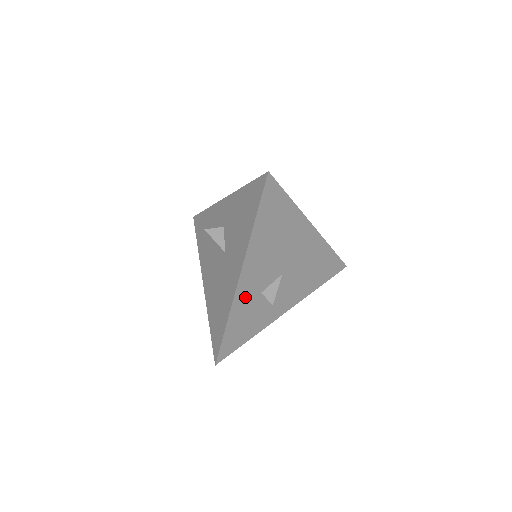
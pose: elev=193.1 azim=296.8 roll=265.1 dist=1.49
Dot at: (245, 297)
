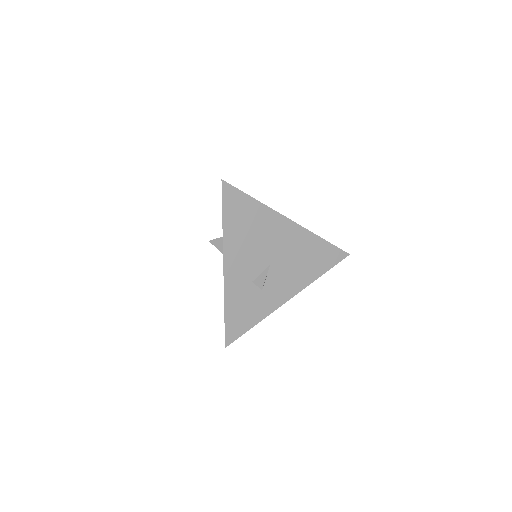
Dot at: (236, 286)
